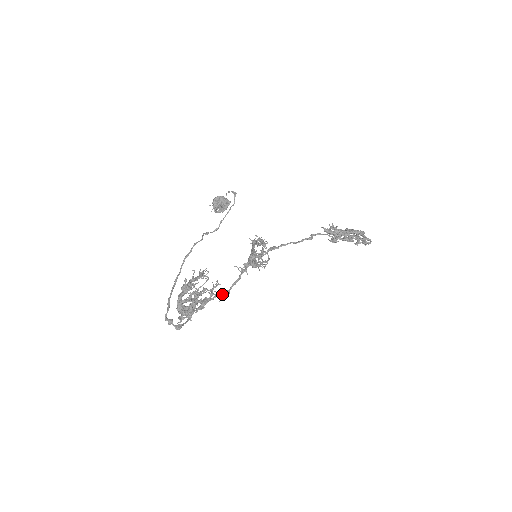
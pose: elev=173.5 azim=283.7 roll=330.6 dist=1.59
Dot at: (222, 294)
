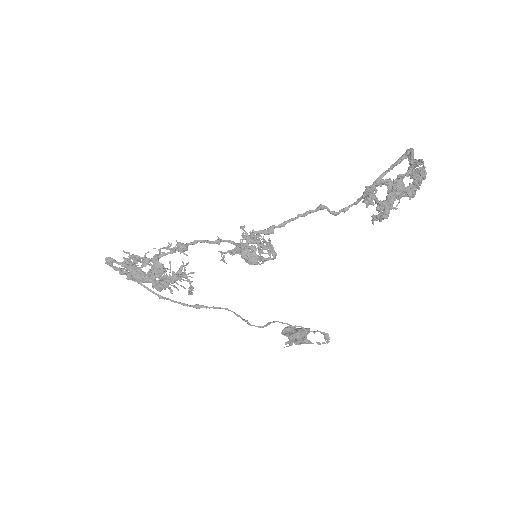
Dot at: (176, 248)
